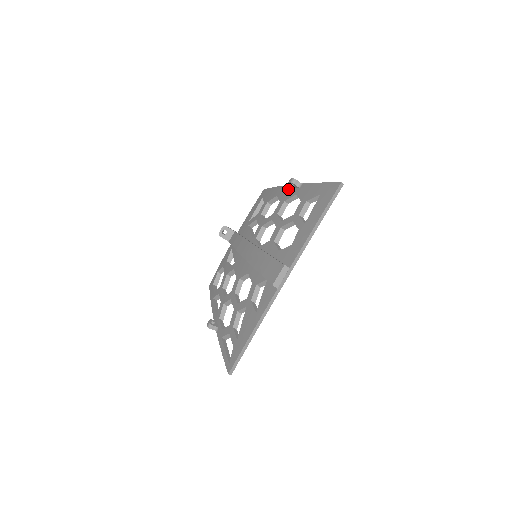
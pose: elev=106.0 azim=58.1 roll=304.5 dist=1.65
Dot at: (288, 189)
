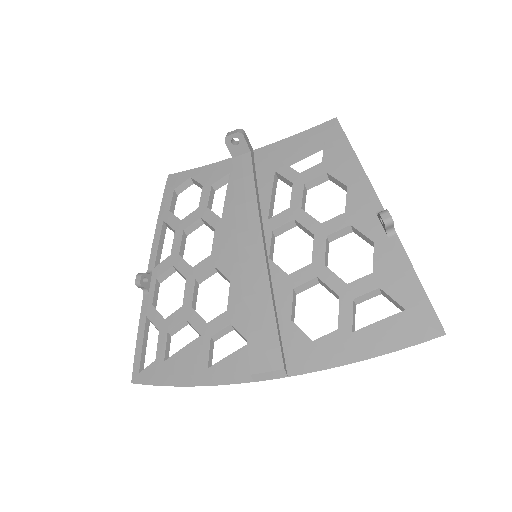
Dot at: (370, 205)
